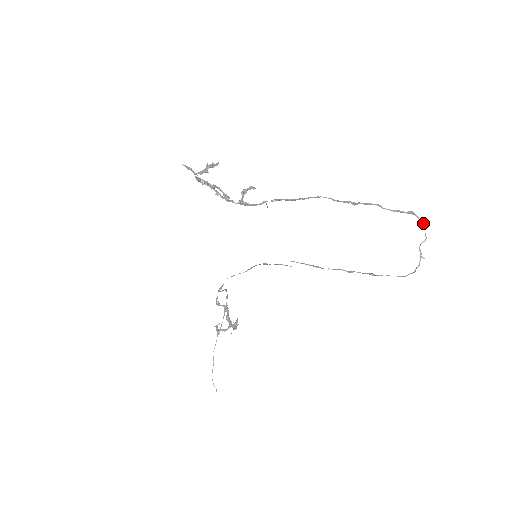
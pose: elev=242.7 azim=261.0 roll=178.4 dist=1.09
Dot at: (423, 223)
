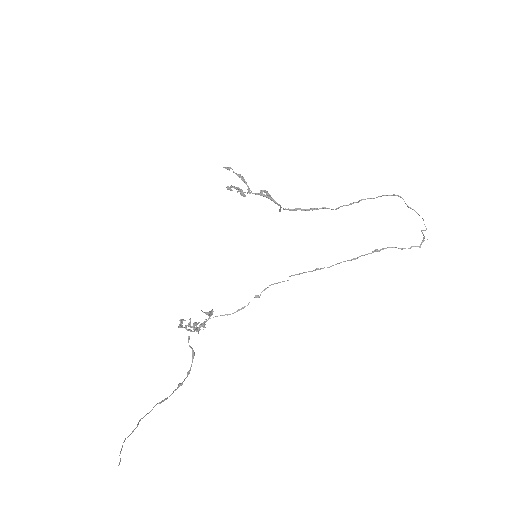
Dot at: occluded
